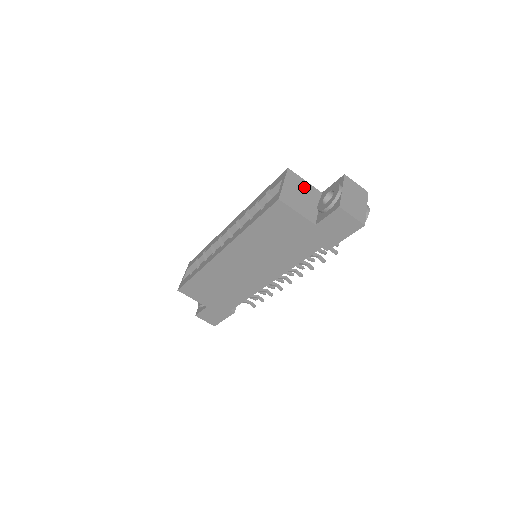
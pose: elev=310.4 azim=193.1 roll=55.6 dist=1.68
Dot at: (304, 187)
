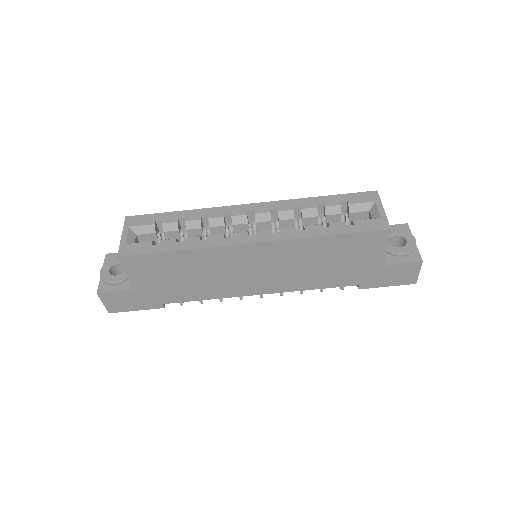
Dot at: occluded
